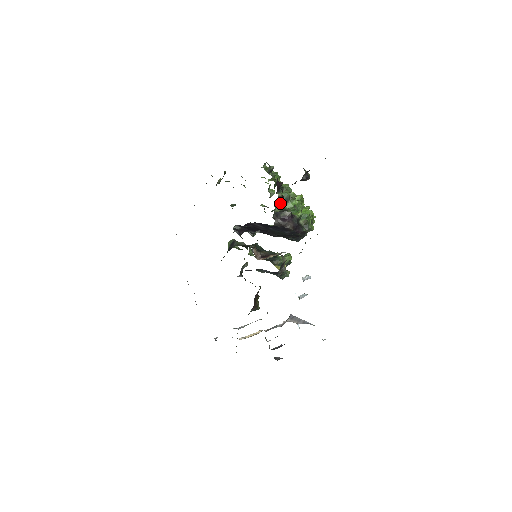
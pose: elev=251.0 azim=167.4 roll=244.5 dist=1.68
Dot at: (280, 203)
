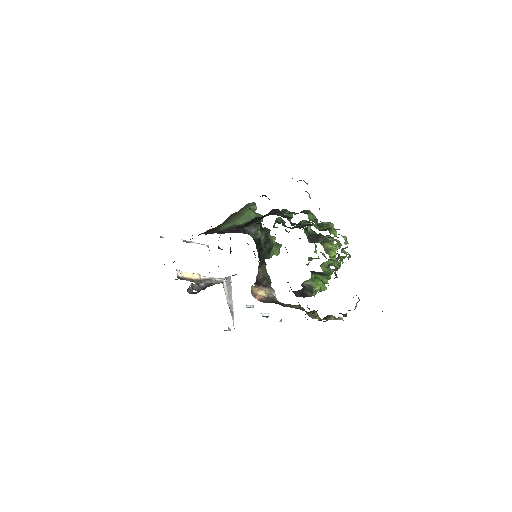
Dot at: occluded
